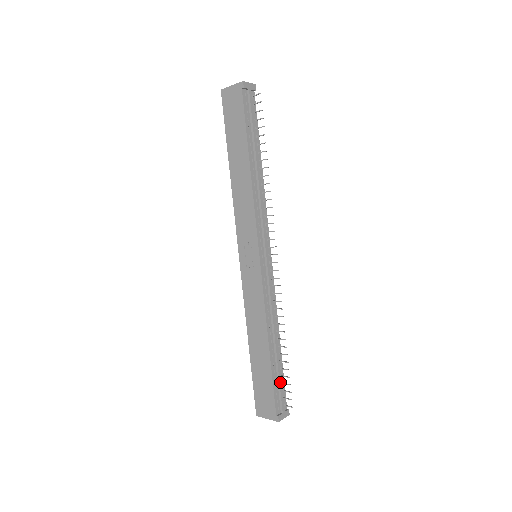
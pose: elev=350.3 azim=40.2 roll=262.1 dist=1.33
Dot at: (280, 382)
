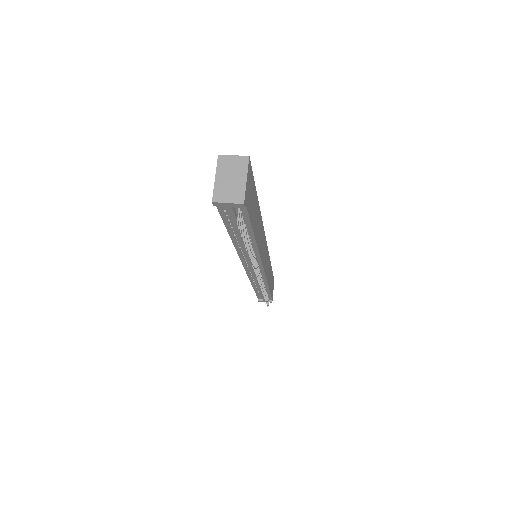
Dot at: (263, 296)
